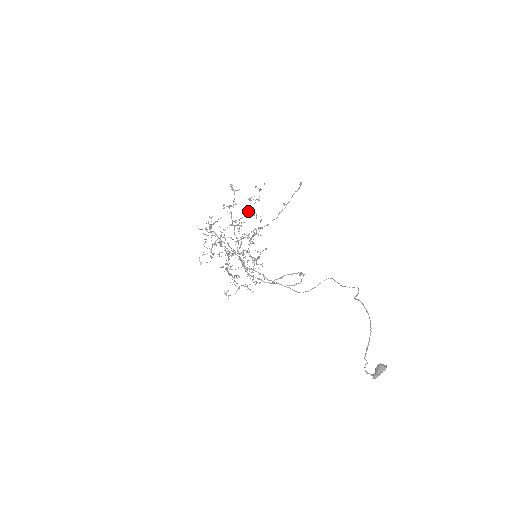
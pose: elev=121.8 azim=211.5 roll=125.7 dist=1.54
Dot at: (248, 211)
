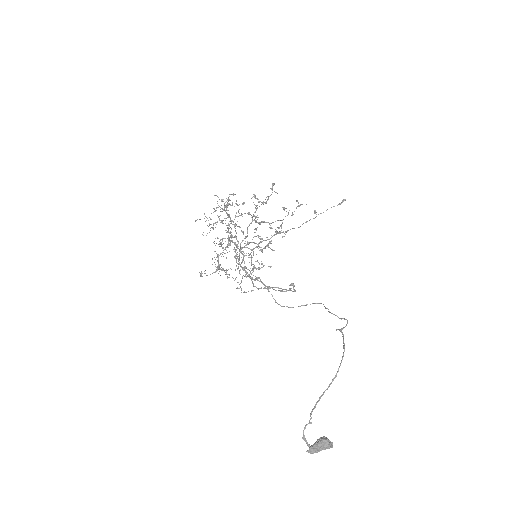
Dot at: occluded
